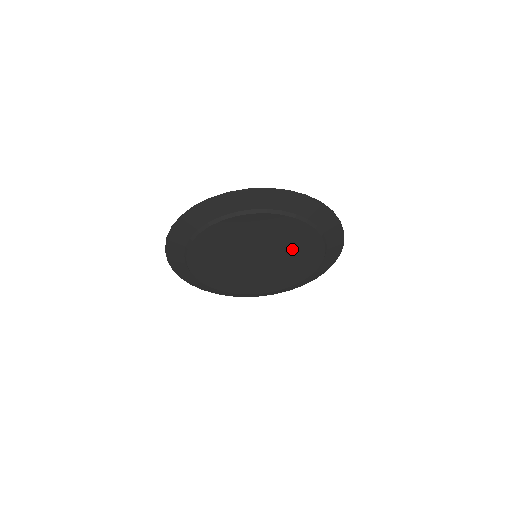
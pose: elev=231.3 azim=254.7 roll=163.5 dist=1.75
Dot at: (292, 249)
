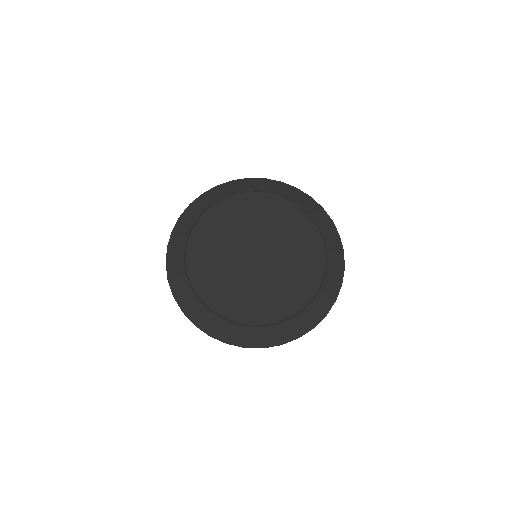
Dot at: (291, 270)
